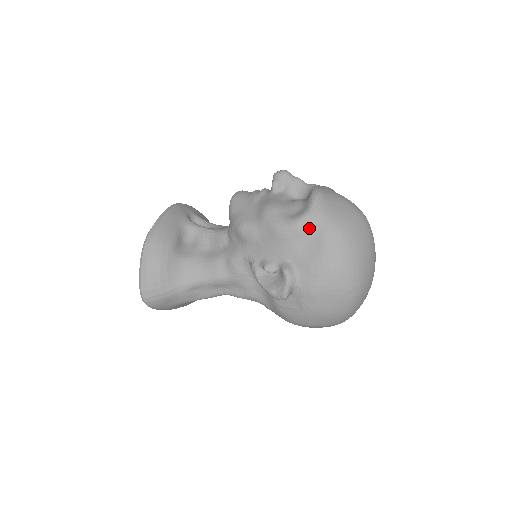
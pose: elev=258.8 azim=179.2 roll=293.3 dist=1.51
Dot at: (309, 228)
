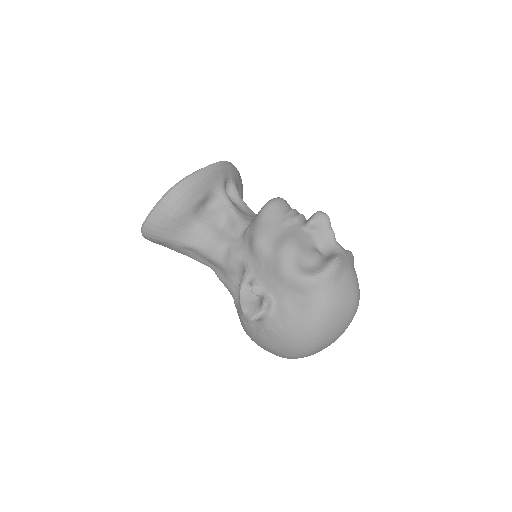
Dot at: (307, 289)
